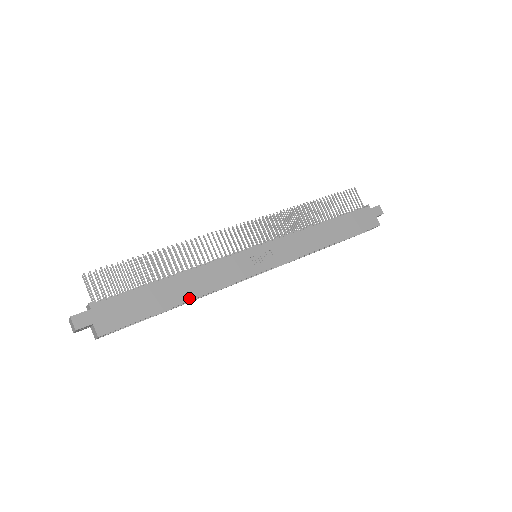
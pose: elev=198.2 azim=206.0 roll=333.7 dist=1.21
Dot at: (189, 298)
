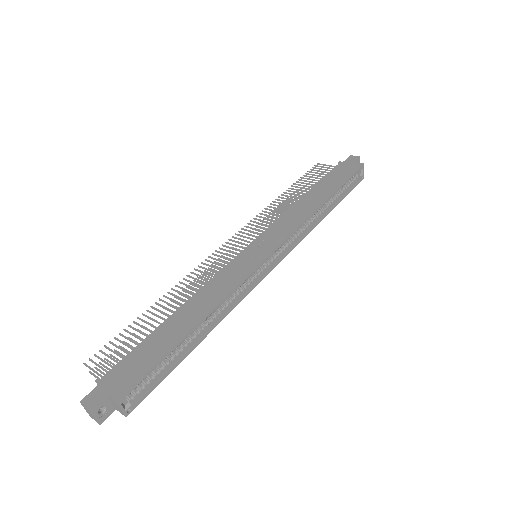
Dot at: (200, 318)
